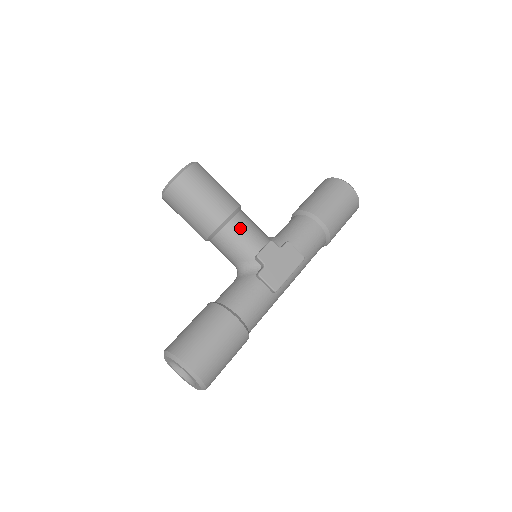
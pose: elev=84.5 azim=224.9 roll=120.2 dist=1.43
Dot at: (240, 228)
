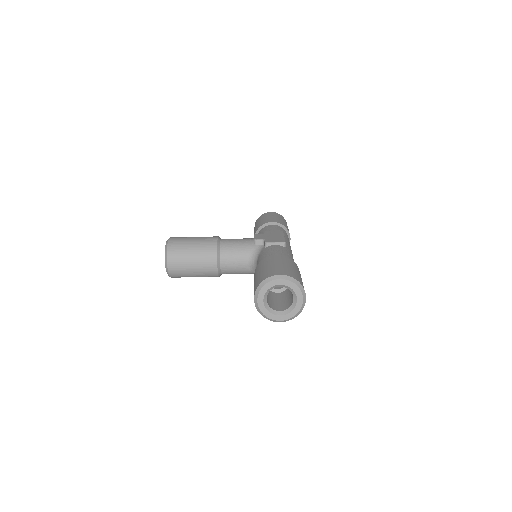
Dot at: (230, 240)
